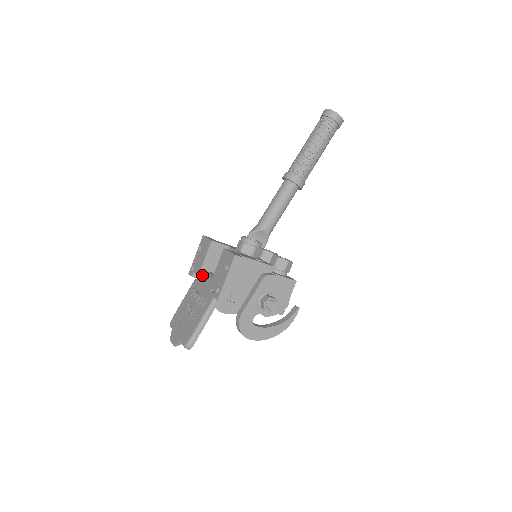
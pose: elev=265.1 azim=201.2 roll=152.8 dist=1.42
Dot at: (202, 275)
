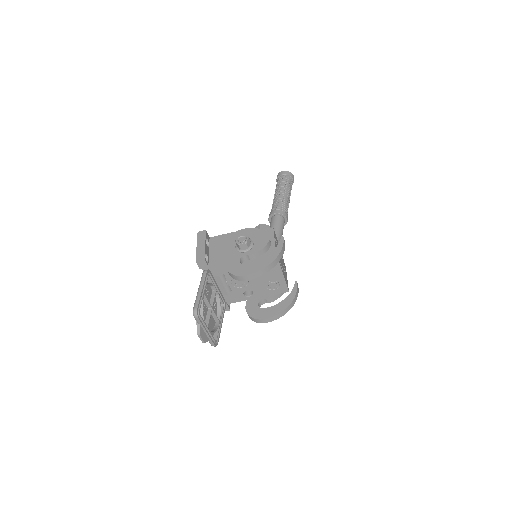
Dot at: occluded
